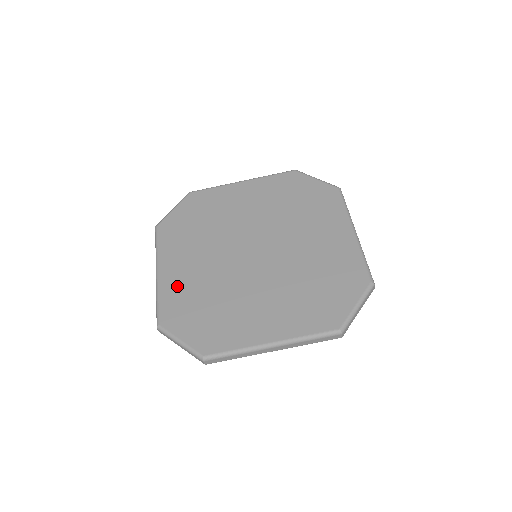
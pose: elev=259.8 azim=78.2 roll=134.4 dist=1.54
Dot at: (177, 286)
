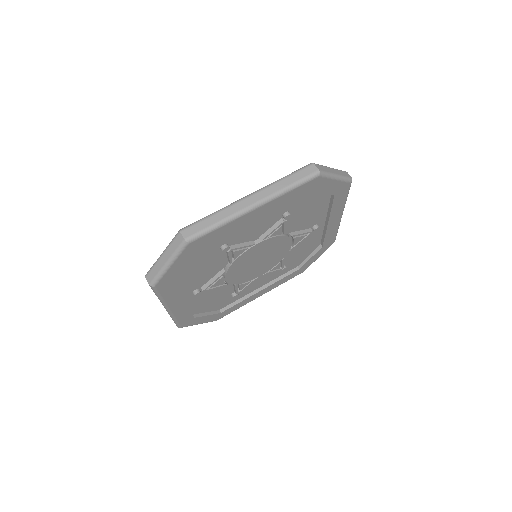
Dot at: occluded
